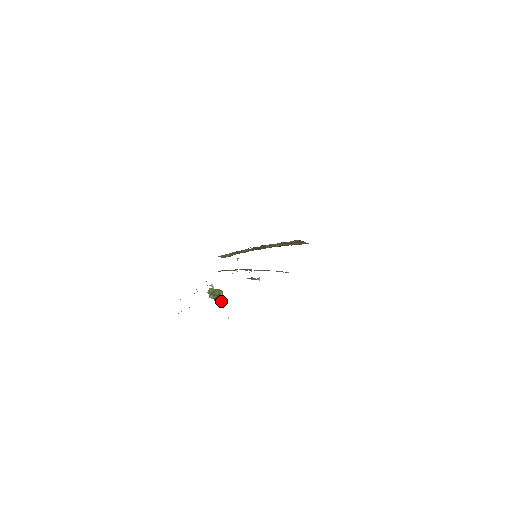
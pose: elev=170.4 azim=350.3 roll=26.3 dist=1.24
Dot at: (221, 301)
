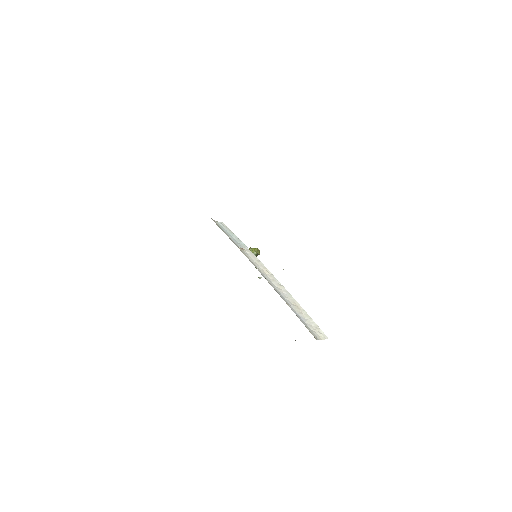
Dot at: (259, 250)
